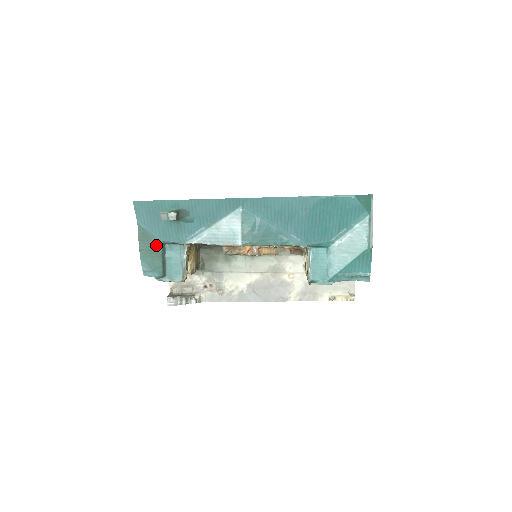
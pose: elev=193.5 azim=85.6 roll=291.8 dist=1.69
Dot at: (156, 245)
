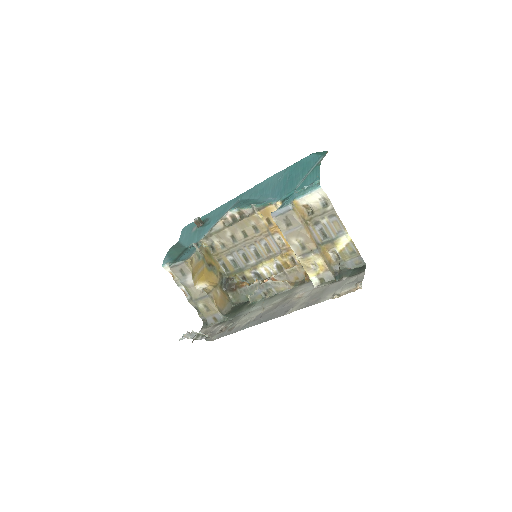
Dot at: (182, 248)
